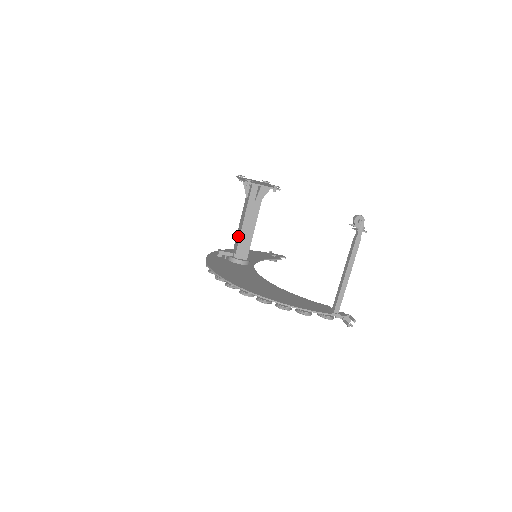
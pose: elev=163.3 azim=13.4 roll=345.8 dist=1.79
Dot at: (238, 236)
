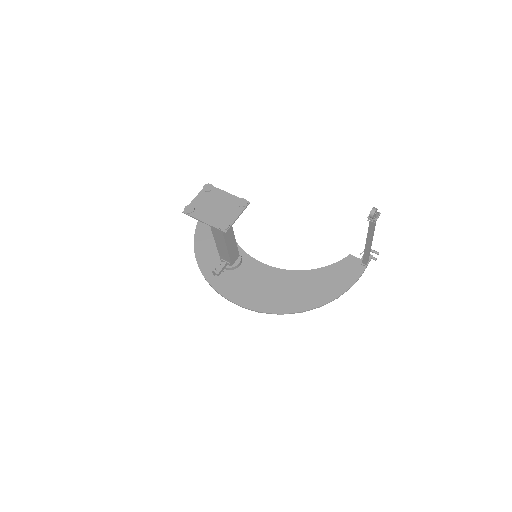
Dot at: (224, 252)
